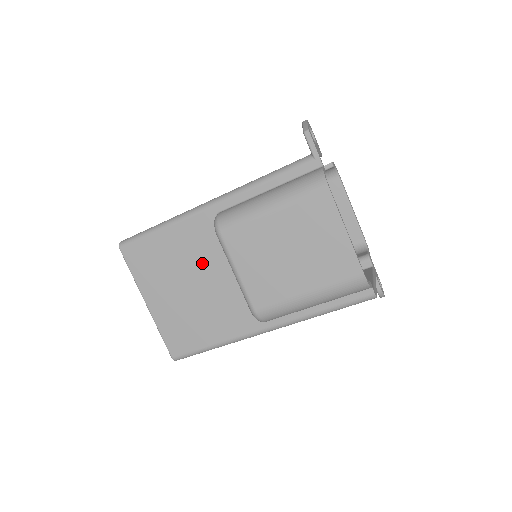
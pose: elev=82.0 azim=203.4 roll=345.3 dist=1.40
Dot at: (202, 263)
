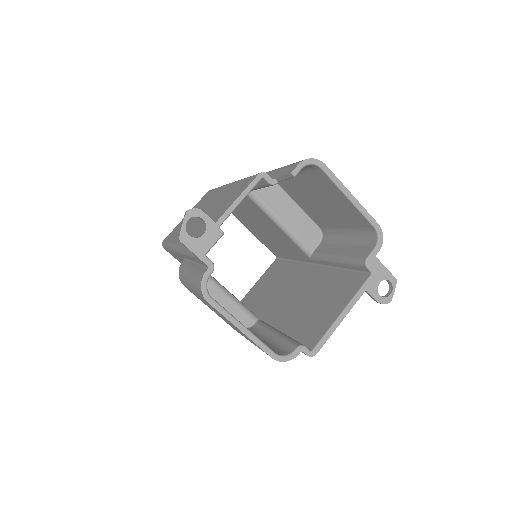
Dot at: occluded
